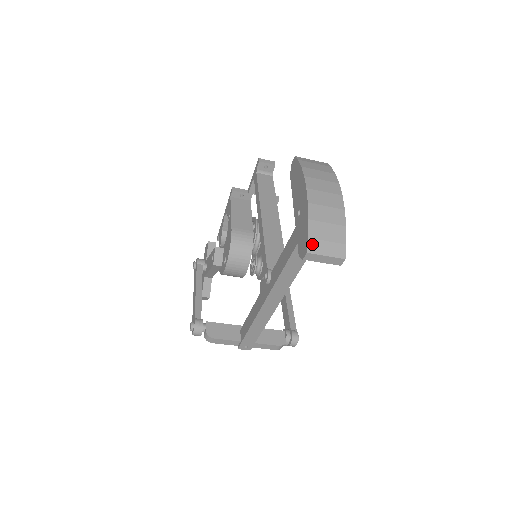
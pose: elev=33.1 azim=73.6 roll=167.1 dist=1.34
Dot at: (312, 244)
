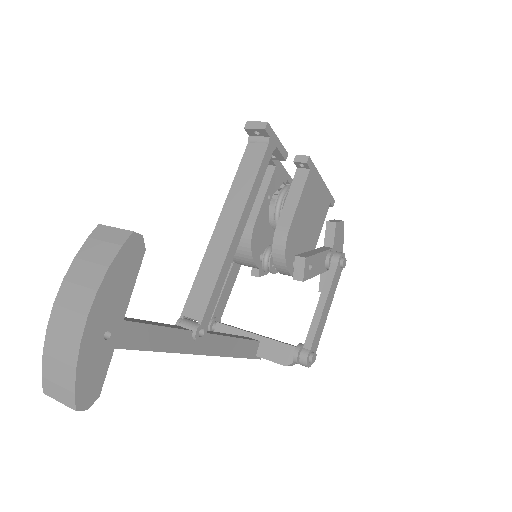
Dot at: (46, 384)
